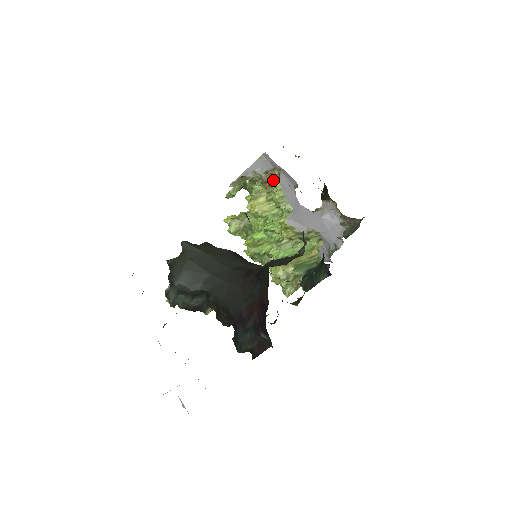
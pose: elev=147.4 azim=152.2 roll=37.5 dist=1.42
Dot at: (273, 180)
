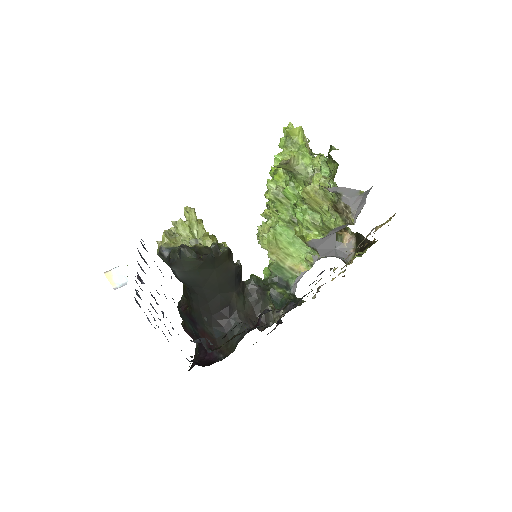
Dot at: (342, 214)
